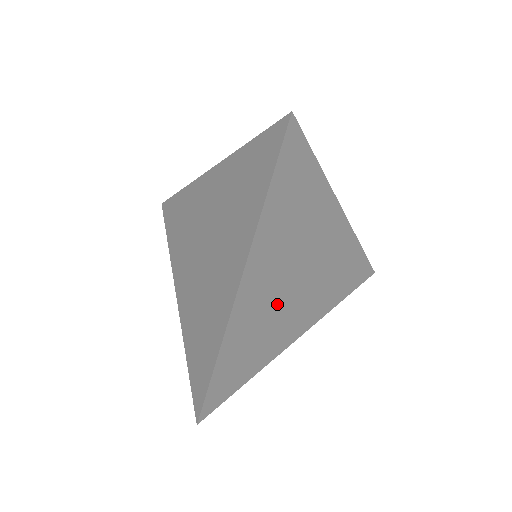
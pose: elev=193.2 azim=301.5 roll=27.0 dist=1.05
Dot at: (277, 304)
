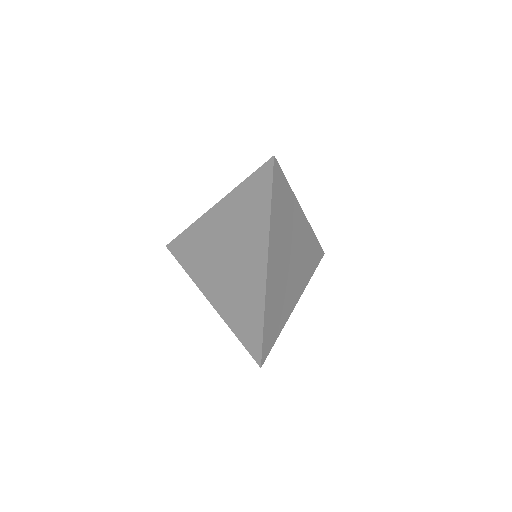
Dot at: (284, 278)
